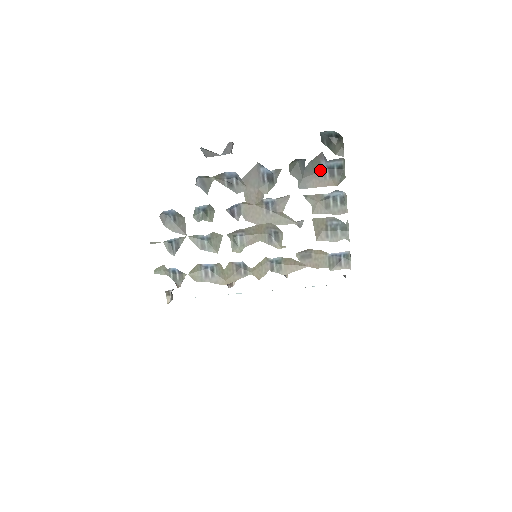
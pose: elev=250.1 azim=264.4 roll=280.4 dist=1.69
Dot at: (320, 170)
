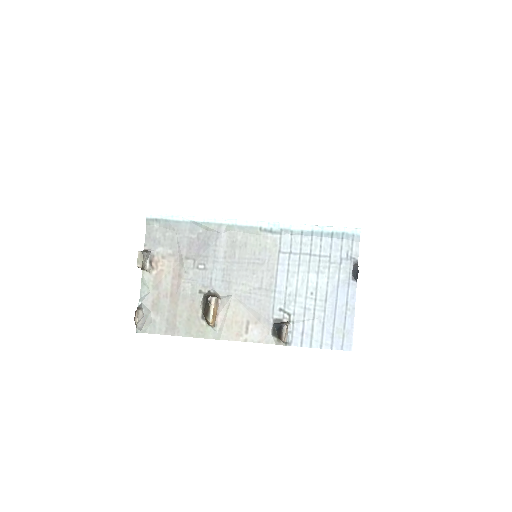
Dot at: occluded
